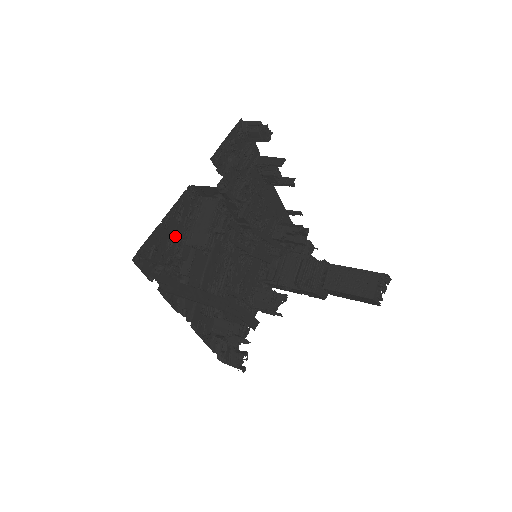
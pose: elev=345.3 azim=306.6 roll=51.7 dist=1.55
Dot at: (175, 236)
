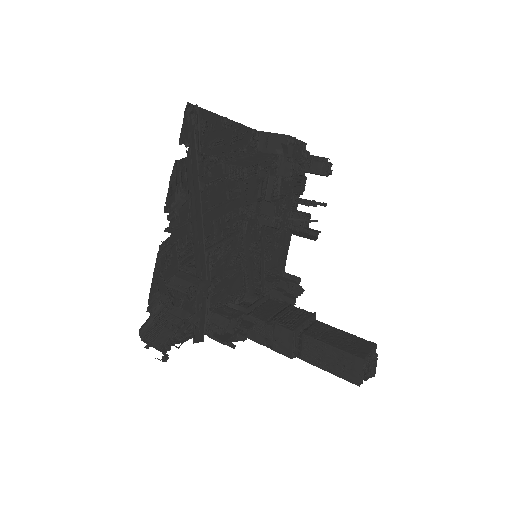
Dot at: (222, 145)
